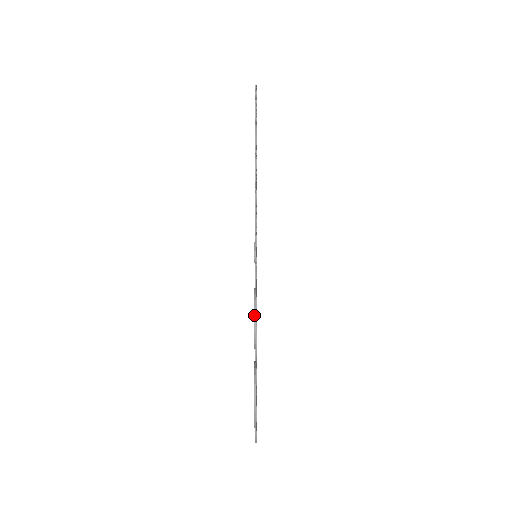
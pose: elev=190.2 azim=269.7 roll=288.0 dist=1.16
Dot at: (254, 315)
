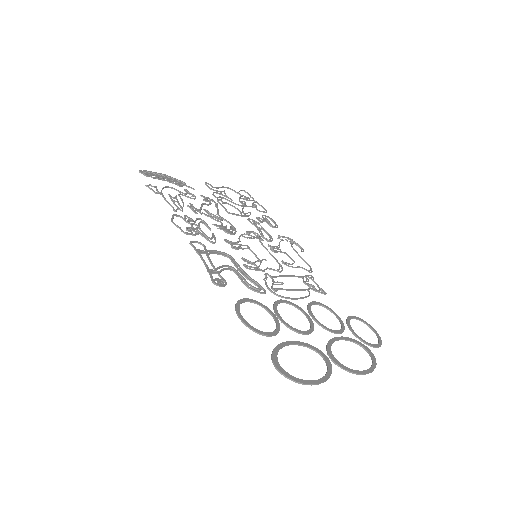
Dot at: occluded
